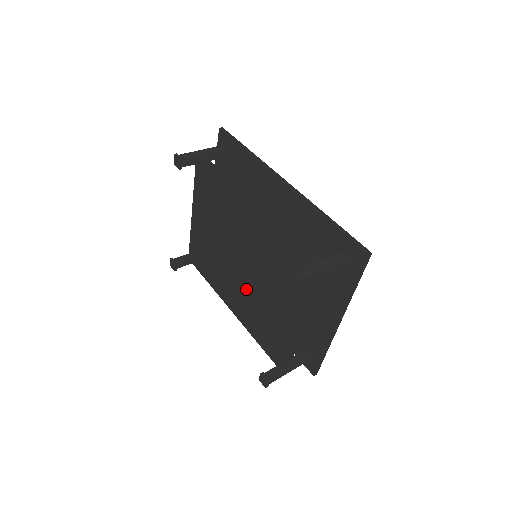
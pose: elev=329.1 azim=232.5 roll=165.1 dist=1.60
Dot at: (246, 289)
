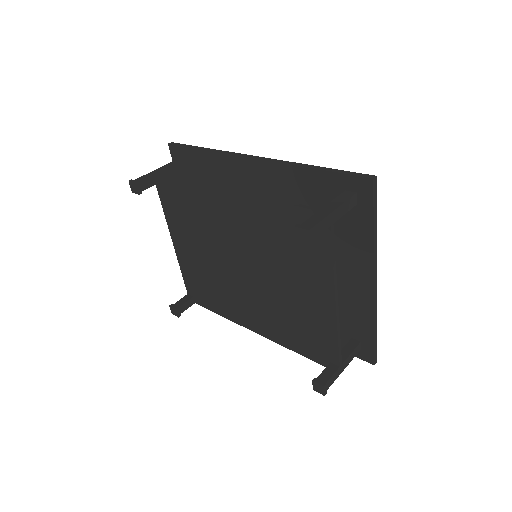
Dot at: (259, 295)
